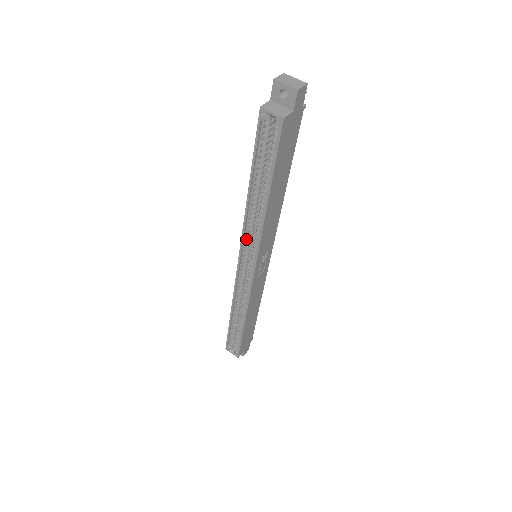
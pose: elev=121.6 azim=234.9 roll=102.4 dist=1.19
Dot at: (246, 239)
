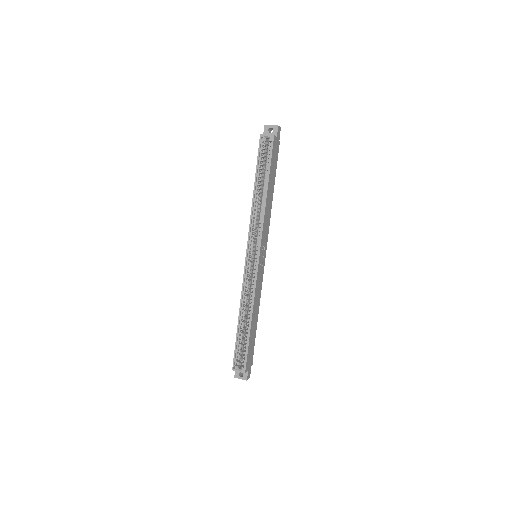
Dot at: (251, 233)
